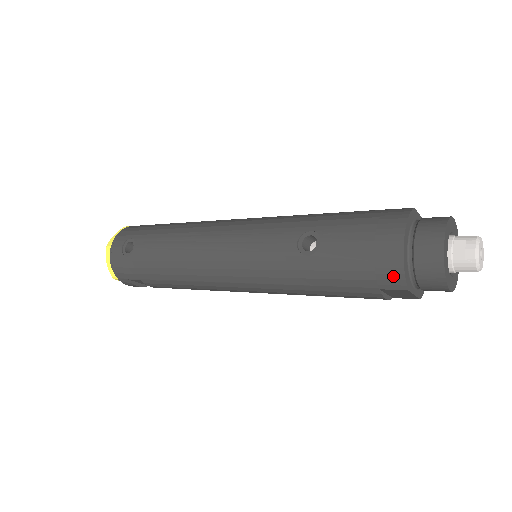
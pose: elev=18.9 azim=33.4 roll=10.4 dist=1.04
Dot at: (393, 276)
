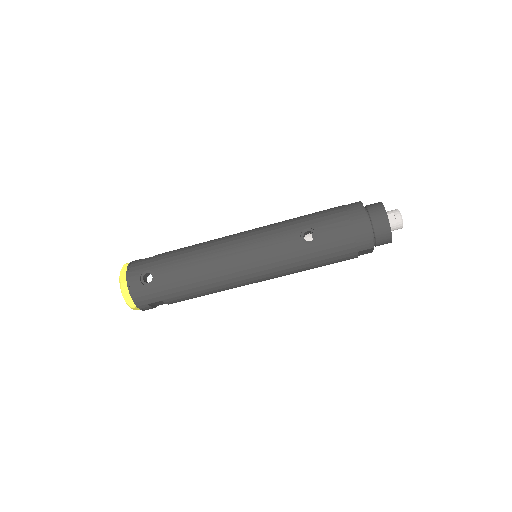
Dot at: (366, 242)
